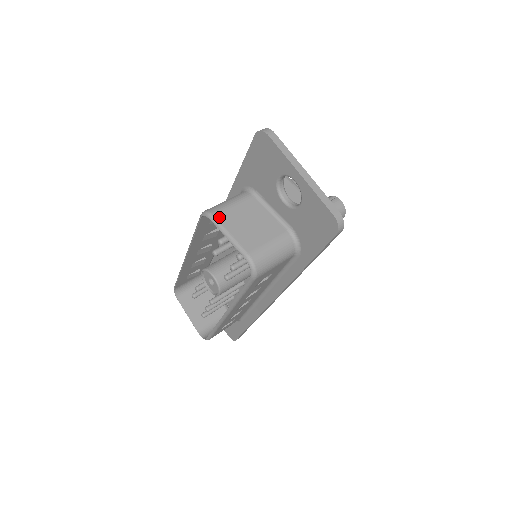
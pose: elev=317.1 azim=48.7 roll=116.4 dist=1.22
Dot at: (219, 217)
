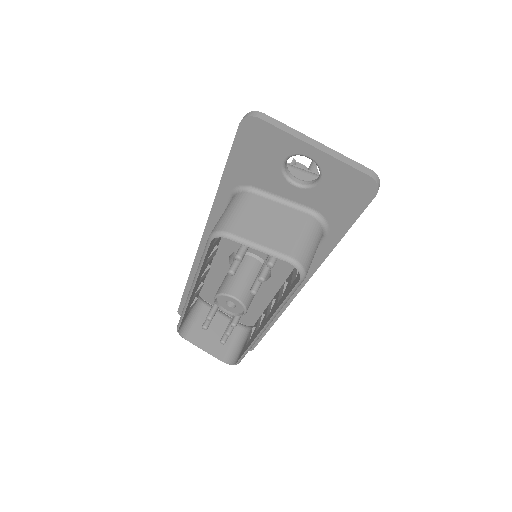
Dot at: (235, 231)
